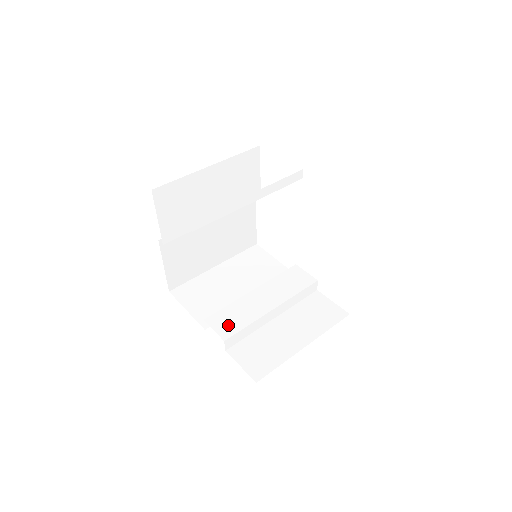
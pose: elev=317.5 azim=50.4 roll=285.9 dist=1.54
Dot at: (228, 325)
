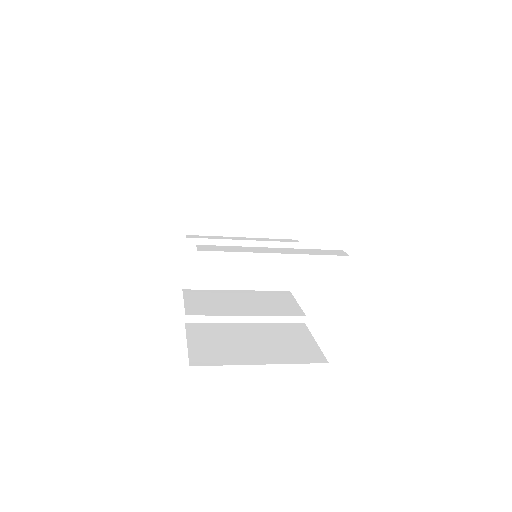
Dot at: occluded
